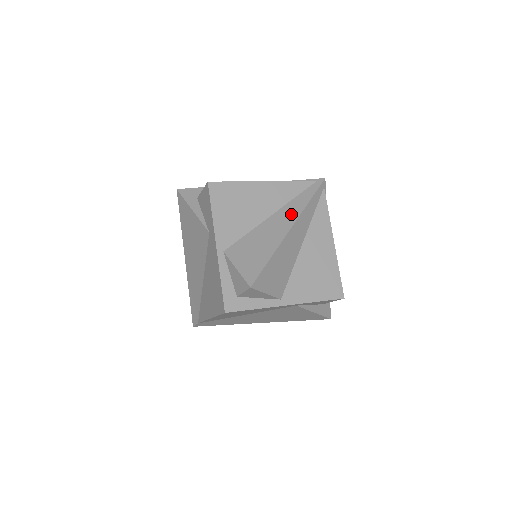
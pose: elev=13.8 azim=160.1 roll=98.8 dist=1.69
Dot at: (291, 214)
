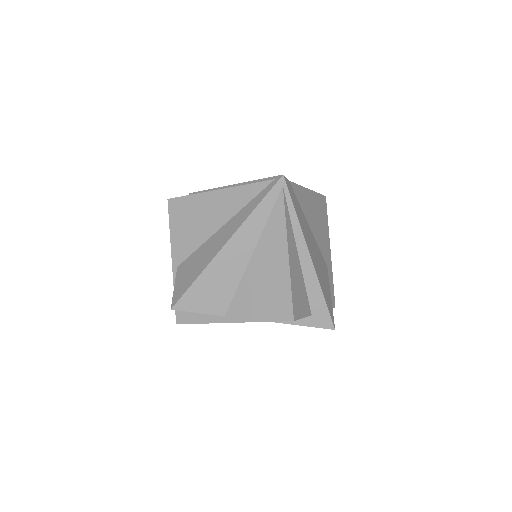
Dot at: (233, 226)
